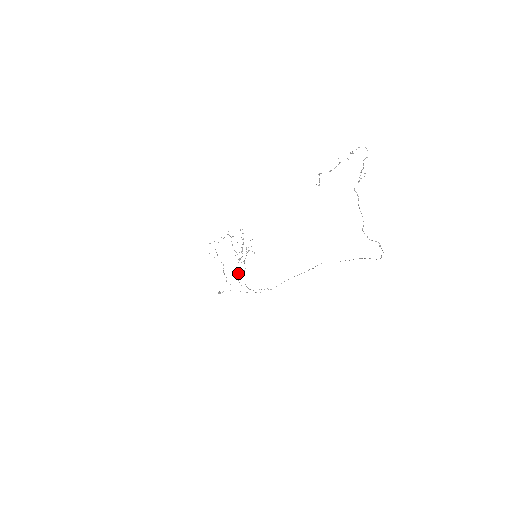
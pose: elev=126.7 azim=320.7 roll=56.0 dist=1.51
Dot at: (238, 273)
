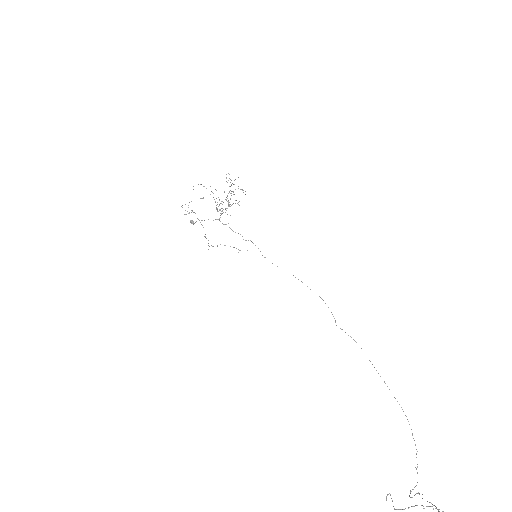
Dot at: occluded
